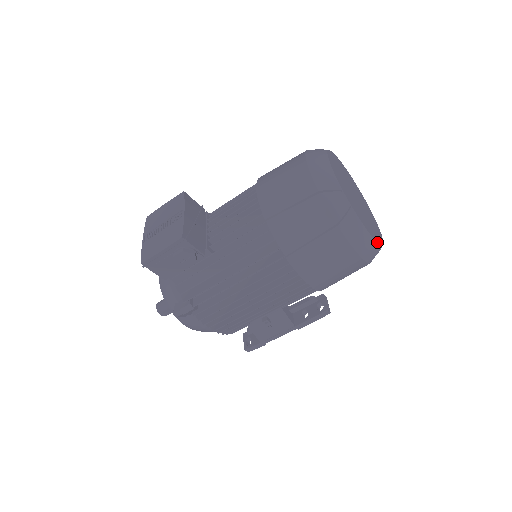
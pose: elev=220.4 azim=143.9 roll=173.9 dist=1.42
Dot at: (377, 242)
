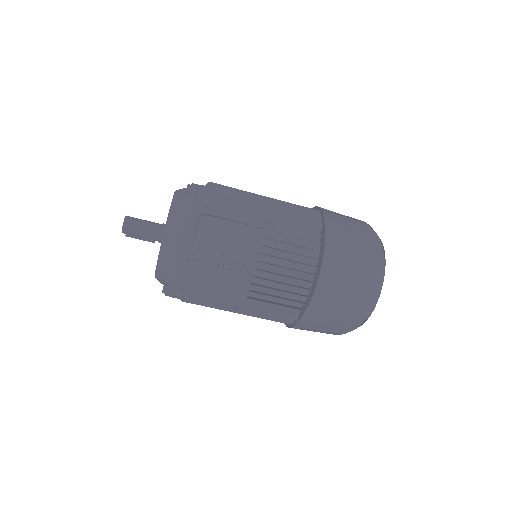
Dot at: occluded
